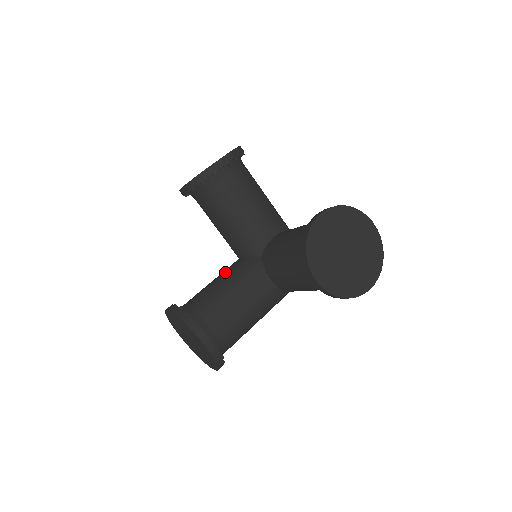
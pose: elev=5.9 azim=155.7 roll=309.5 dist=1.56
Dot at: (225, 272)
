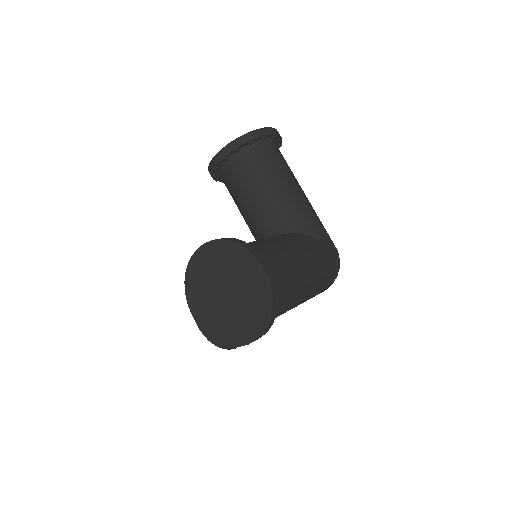
Dot at: occluded
